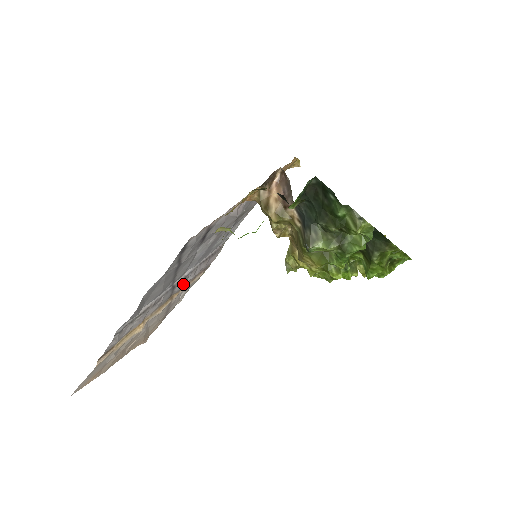
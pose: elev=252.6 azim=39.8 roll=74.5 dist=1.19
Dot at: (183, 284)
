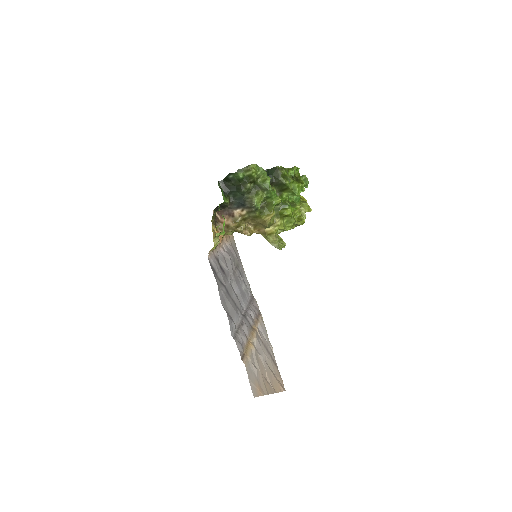
Dot at: (251, 317)
